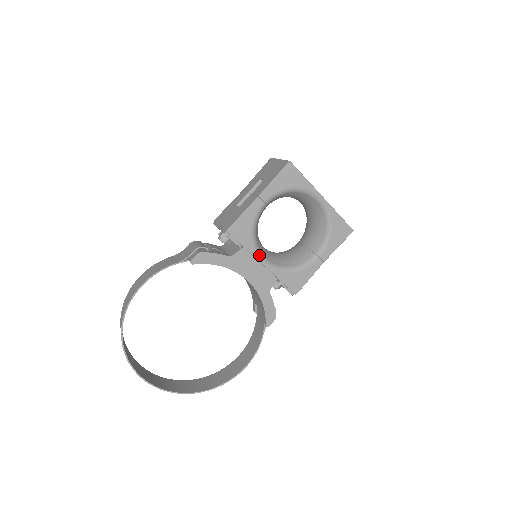
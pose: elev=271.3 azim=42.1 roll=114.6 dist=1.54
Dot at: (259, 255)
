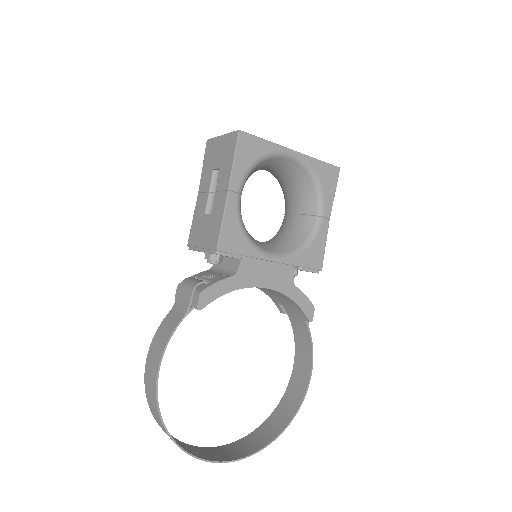
Dot at: (264, 254)
